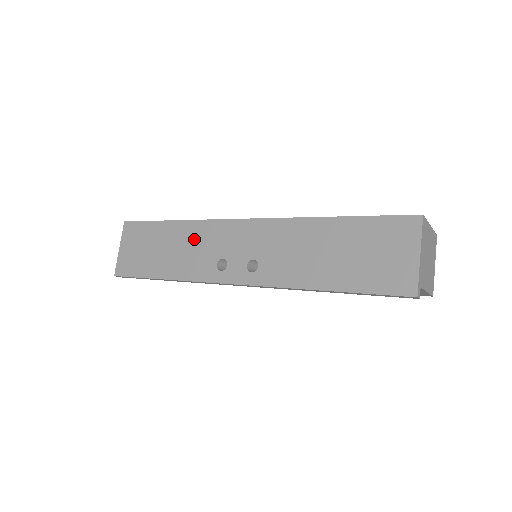
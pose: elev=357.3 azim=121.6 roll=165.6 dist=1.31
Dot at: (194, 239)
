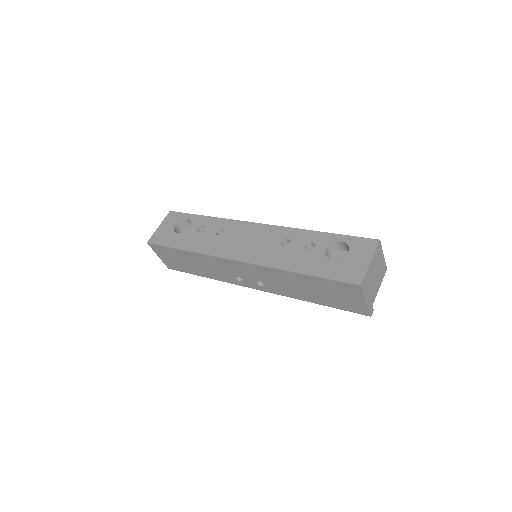
Dot at: (209, 263)
